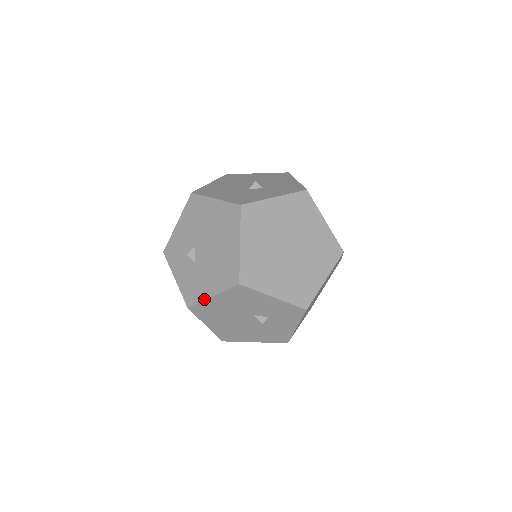
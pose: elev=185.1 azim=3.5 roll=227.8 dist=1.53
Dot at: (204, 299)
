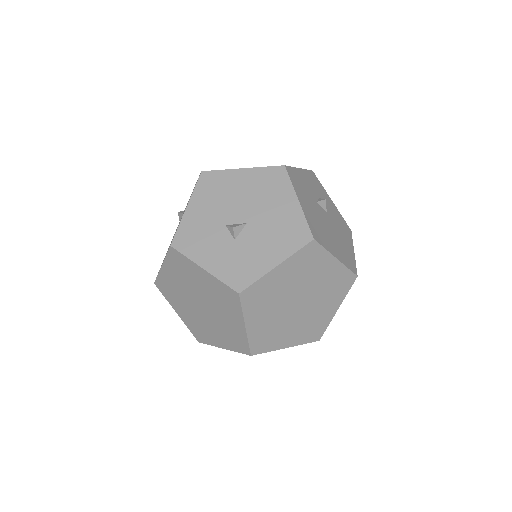
Dot at: occluded
